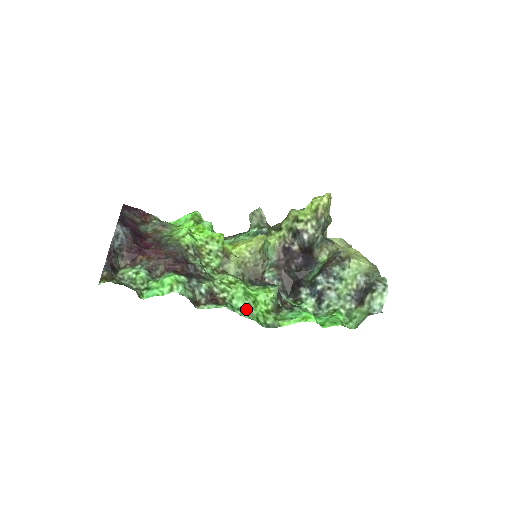
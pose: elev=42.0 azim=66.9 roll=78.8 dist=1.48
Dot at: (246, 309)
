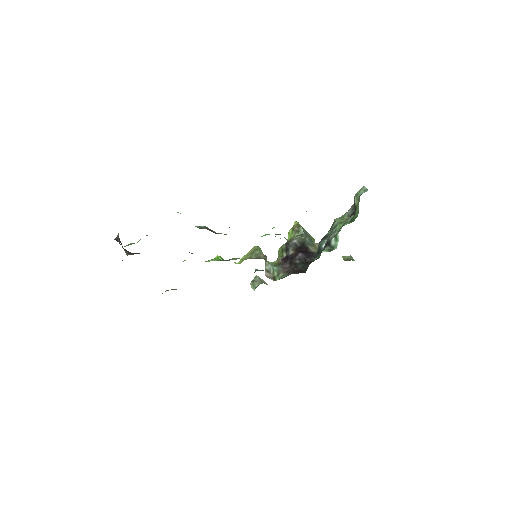
Dot at: occluded
